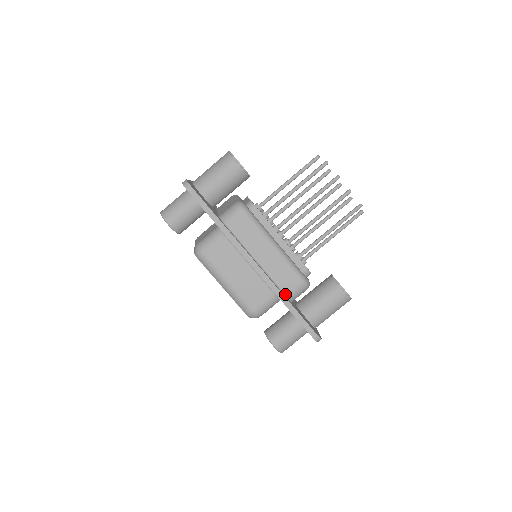
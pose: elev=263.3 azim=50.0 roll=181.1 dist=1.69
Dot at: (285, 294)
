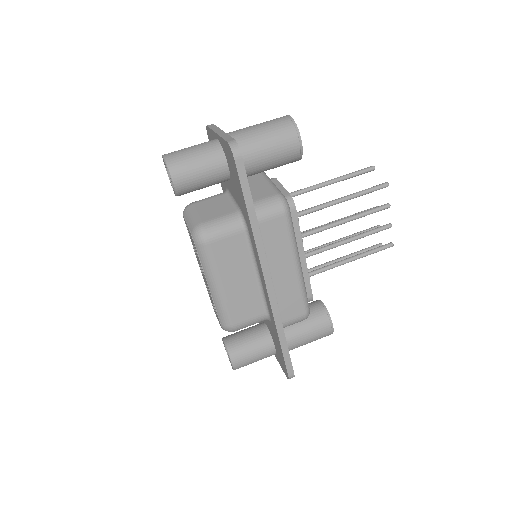
Dot at: (282, 322)
